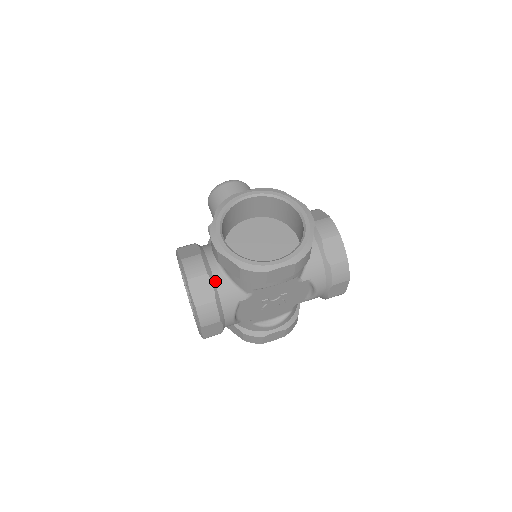
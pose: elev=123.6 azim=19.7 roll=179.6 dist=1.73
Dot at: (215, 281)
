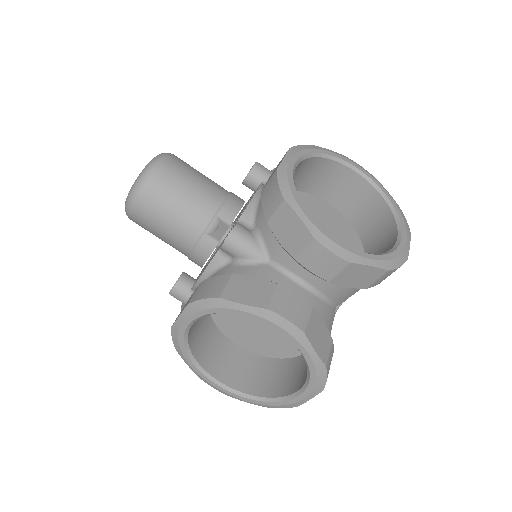
Dot at: occluded
